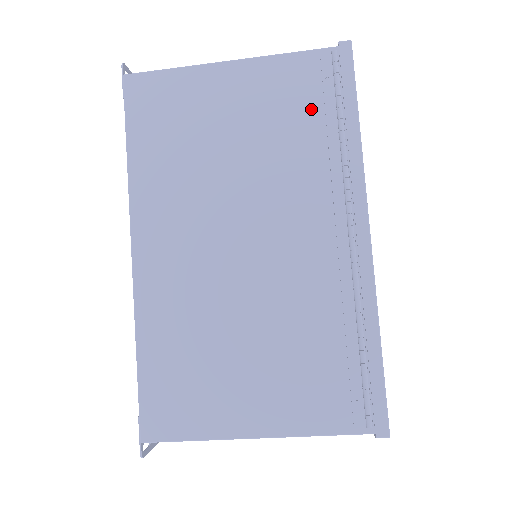
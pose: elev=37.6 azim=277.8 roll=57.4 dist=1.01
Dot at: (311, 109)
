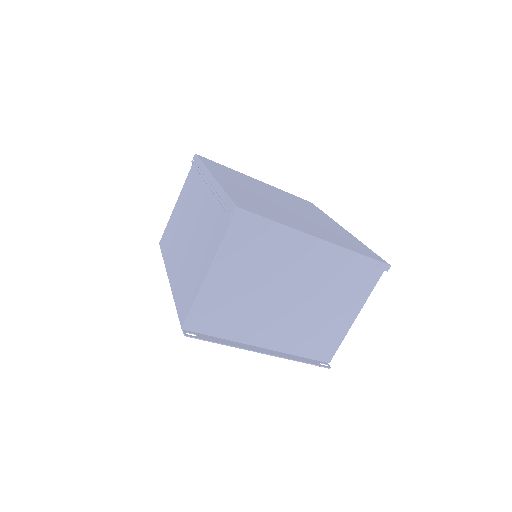
Dot at: (193, 179)
